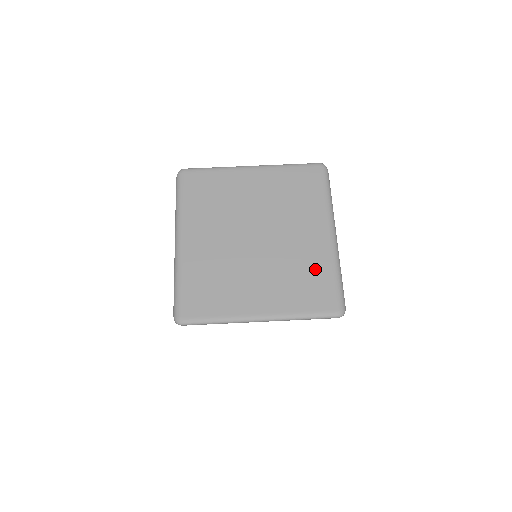
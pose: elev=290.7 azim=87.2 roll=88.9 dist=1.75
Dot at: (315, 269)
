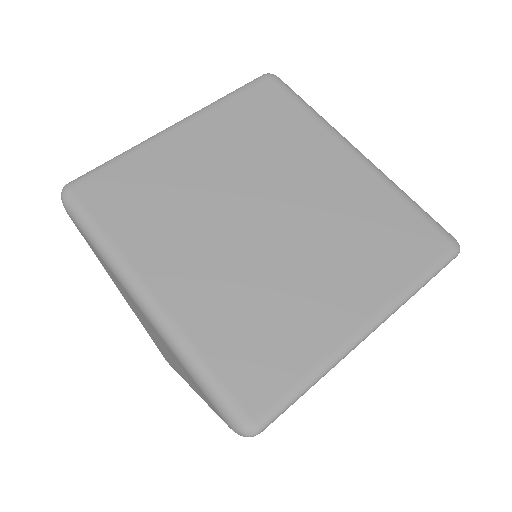
Dot at: (377, 210)
